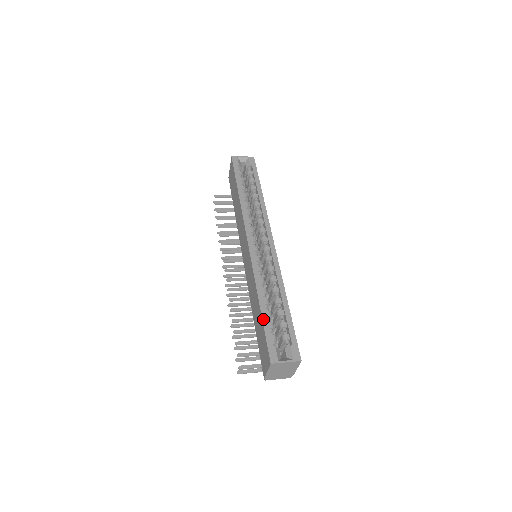
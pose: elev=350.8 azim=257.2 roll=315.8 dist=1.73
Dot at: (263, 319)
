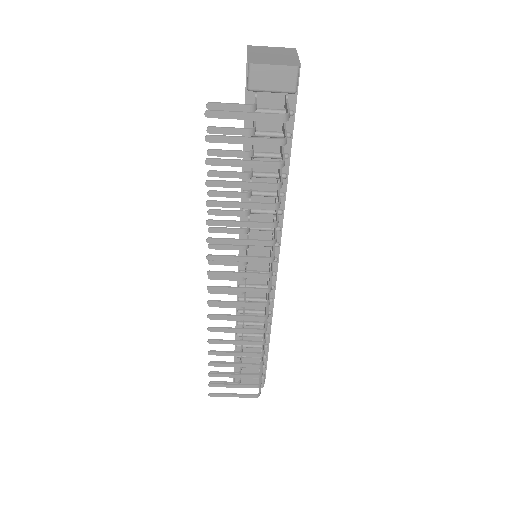
Dot at: occluded
